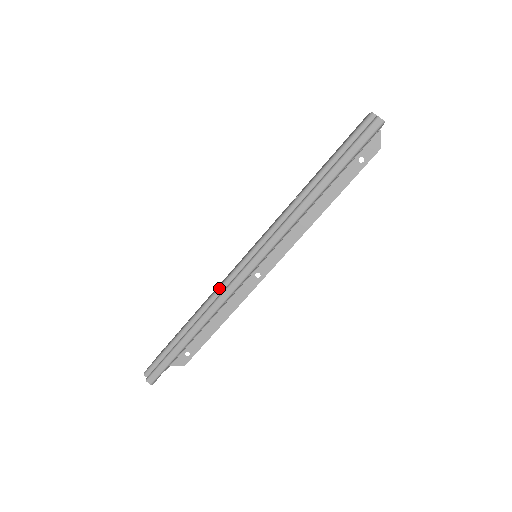
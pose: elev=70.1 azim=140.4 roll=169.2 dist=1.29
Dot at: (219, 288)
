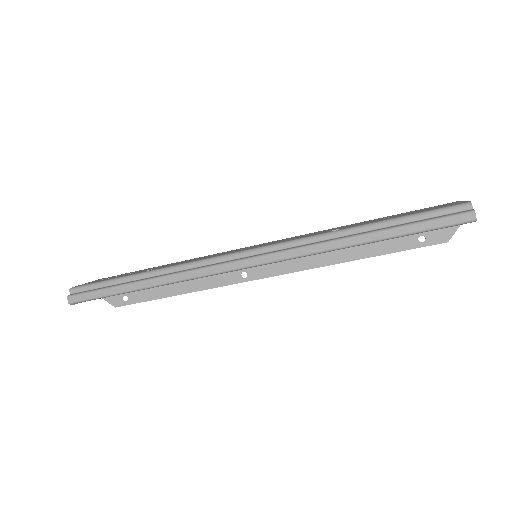
Dot at: (199, 261)
